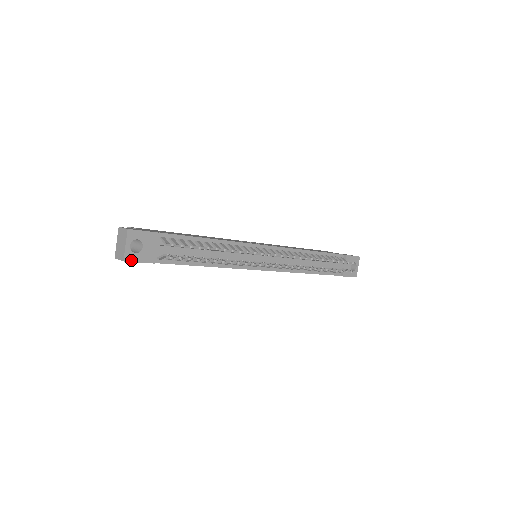
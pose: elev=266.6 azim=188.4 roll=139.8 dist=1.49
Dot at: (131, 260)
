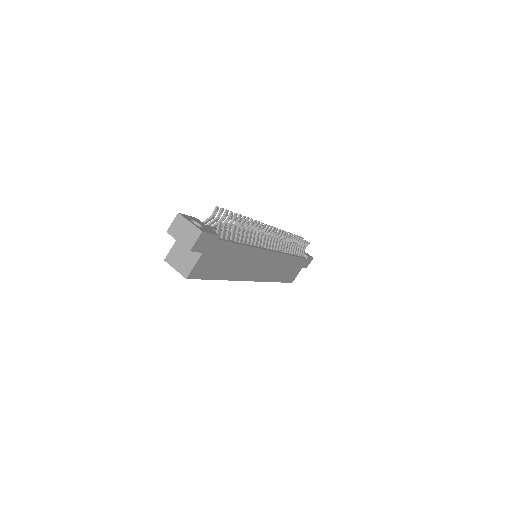
Dot at: (205, 232)
